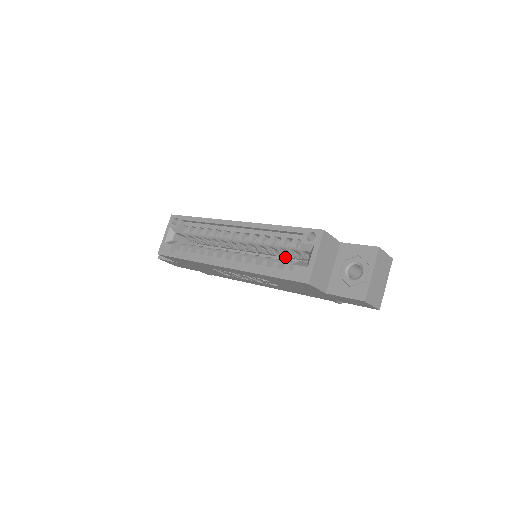
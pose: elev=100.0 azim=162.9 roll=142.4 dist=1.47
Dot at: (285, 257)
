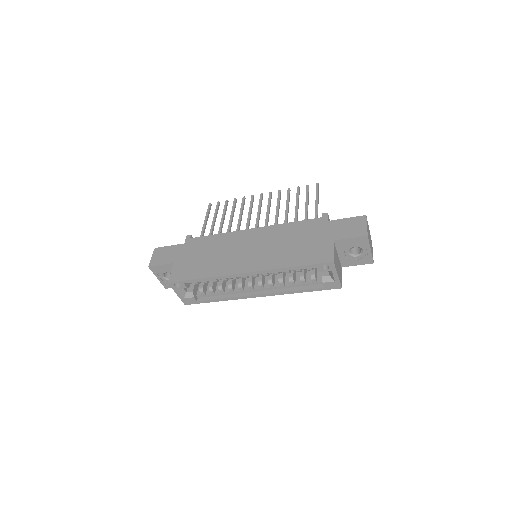
Dot at: occluded
